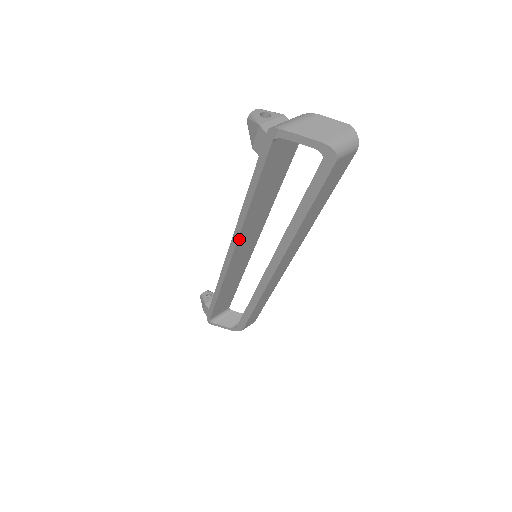
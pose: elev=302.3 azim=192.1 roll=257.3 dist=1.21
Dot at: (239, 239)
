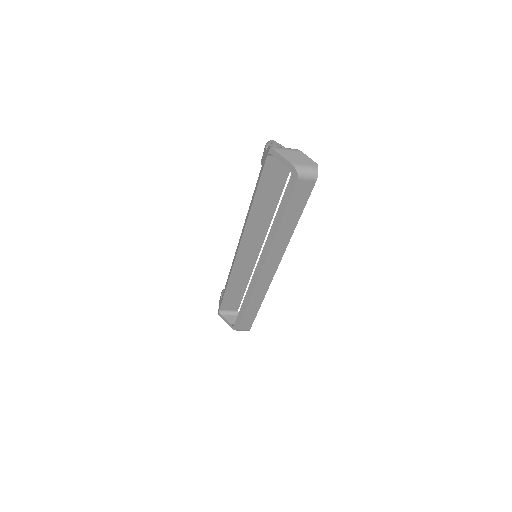
Dot at: (245, 232)
